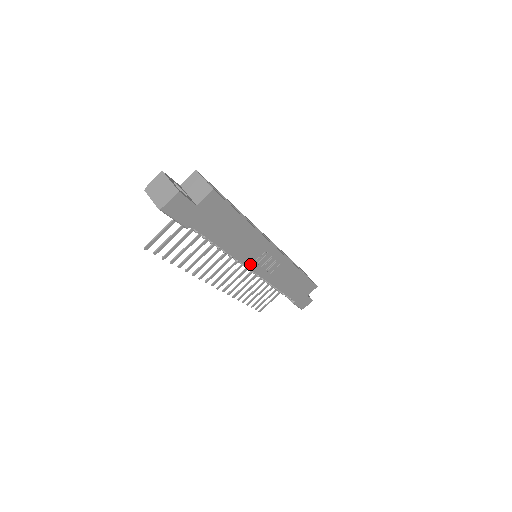
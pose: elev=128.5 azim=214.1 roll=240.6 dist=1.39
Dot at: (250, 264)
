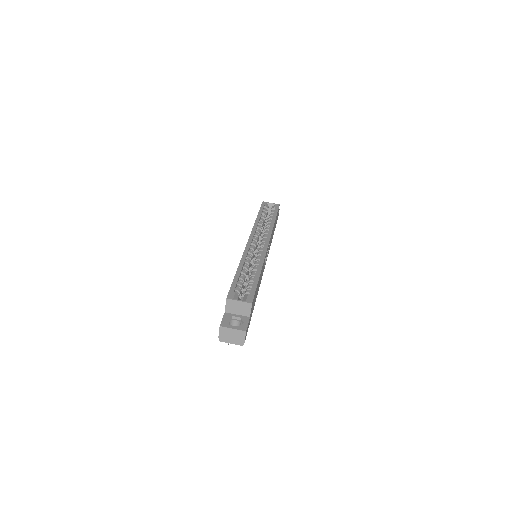
Dot at: (263, 270)
